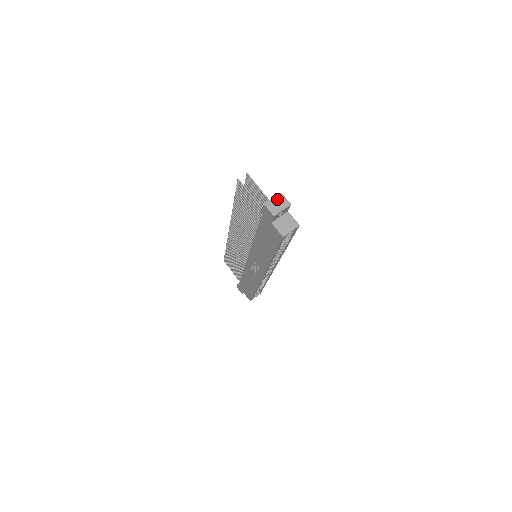
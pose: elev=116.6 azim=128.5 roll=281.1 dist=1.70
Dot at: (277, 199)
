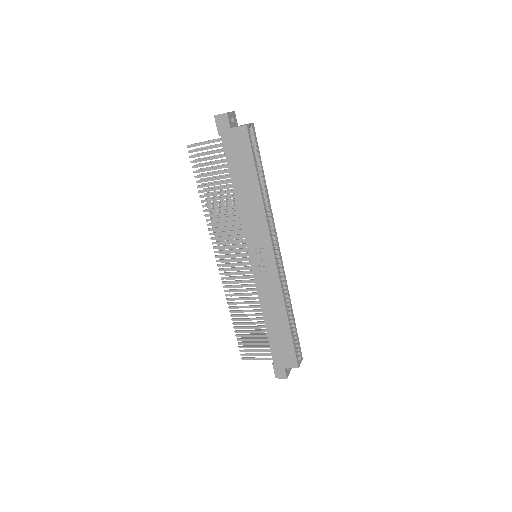
Dot at: occluded
